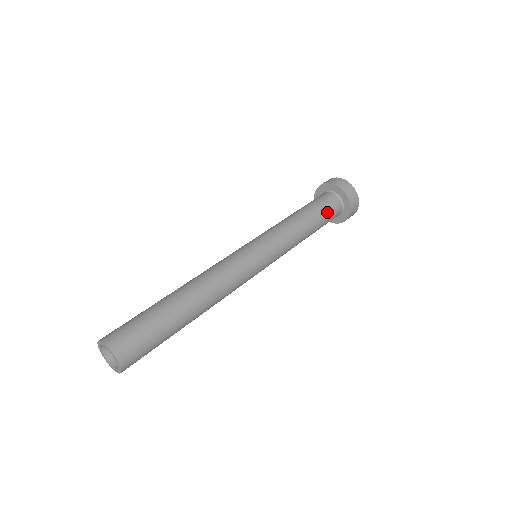
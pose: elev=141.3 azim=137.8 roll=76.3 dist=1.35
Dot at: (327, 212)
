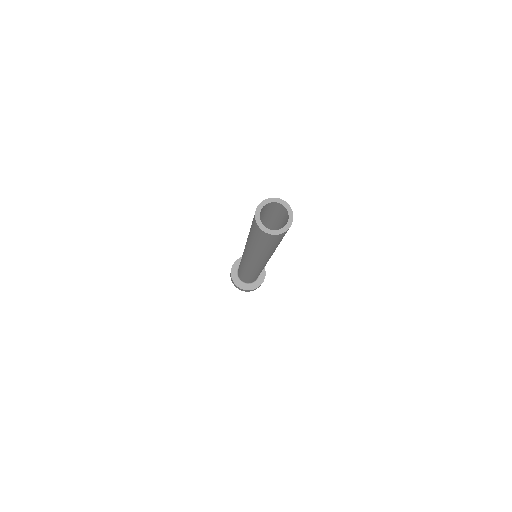
Dot at: occluded
